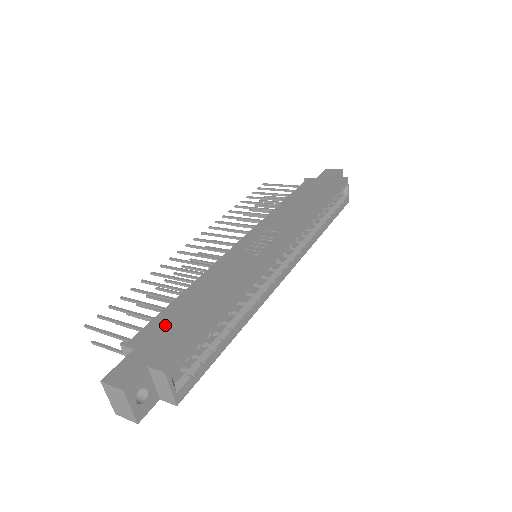
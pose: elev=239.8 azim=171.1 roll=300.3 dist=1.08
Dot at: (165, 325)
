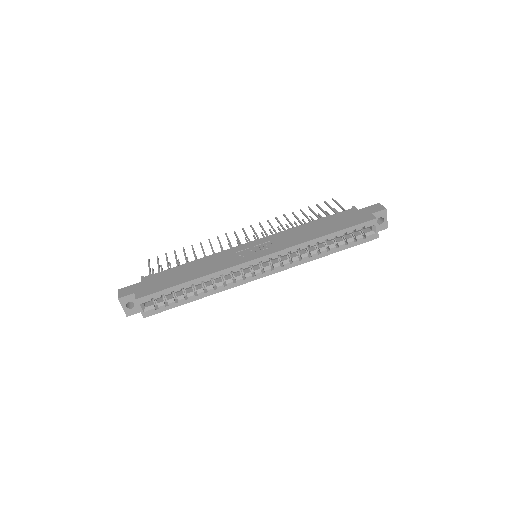
Dot at: (162, 277)
